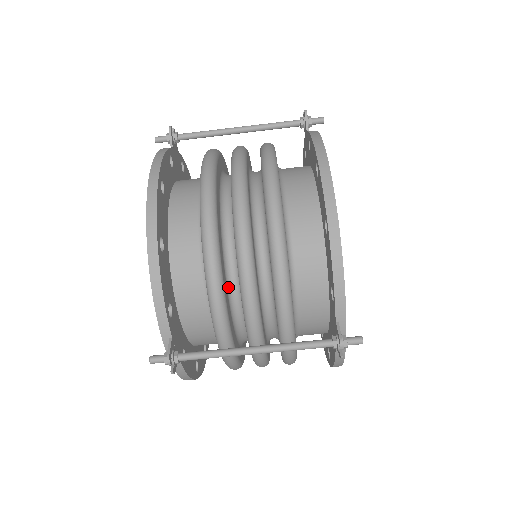
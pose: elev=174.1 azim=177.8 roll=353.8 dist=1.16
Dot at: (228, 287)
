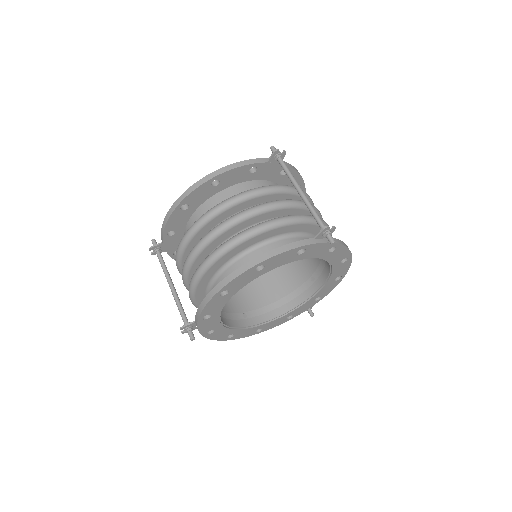
Dot at: occluded
